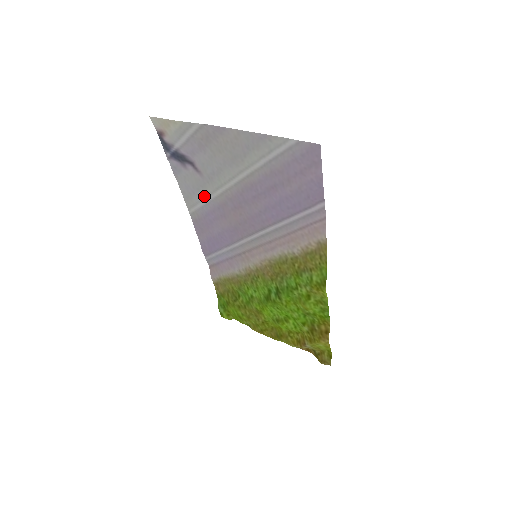
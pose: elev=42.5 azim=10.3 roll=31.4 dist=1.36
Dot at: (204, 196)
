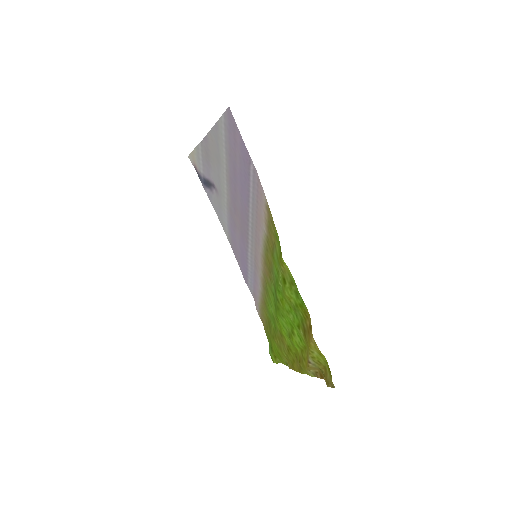
Dot at: (224, 212)
